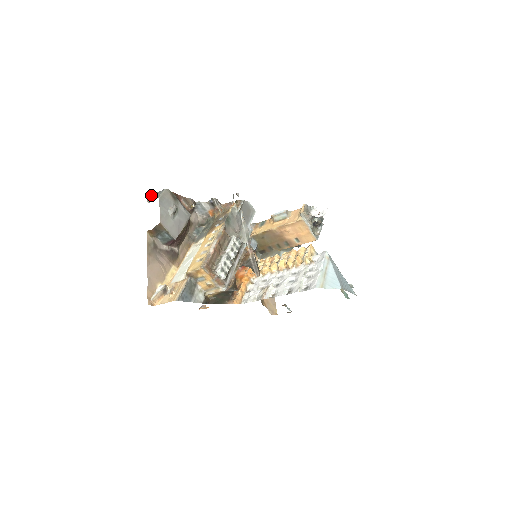
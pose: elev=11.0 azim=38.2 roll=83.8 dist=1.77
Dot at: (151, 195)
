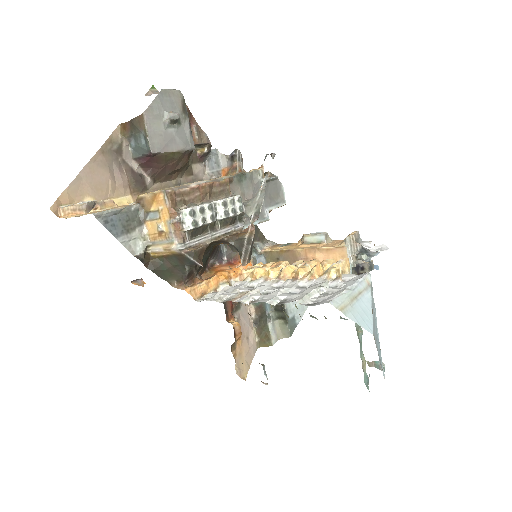
Dot at: (156, 92)
